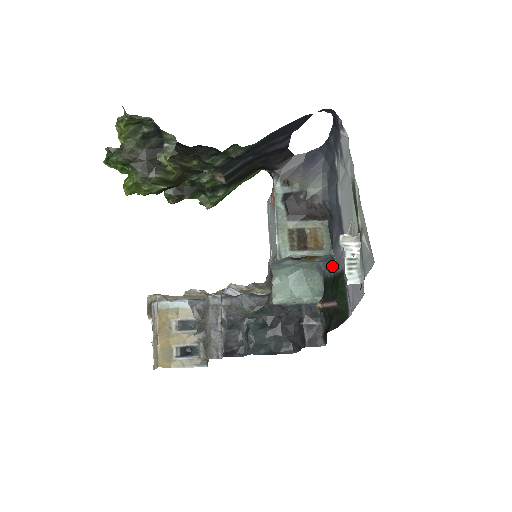
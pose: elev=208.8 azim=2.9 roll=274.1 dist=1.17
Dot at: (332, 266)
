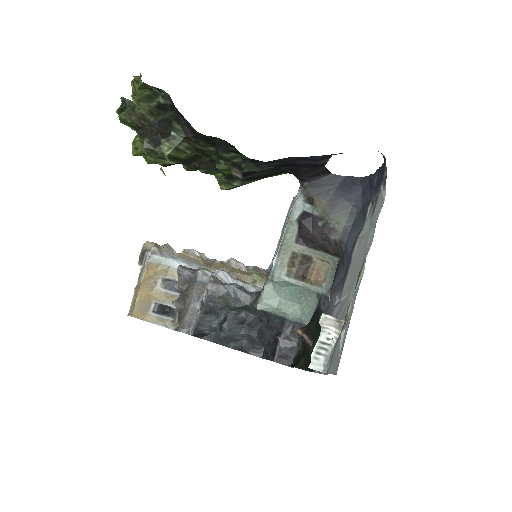
Dot at: (326, 303)
